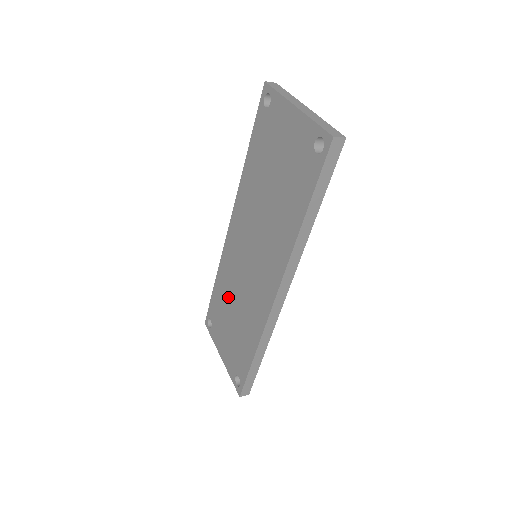
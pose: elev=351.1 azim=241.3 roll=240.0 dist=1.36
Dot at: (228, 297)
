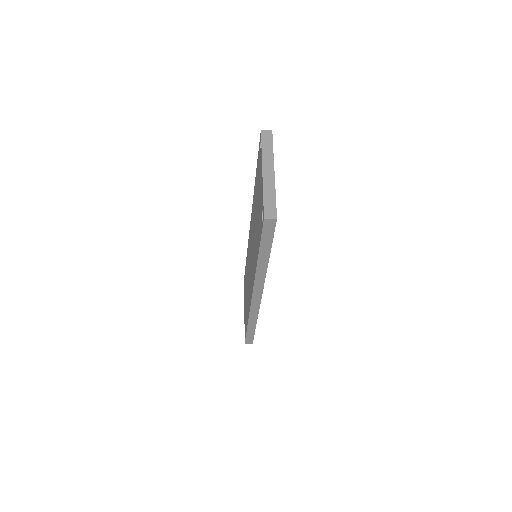
Dot at: (247, 272)
